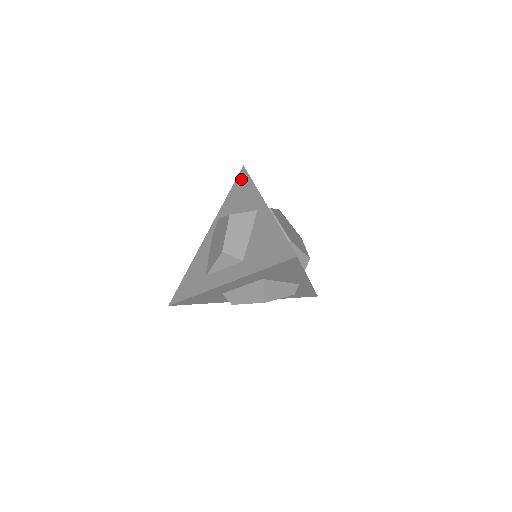
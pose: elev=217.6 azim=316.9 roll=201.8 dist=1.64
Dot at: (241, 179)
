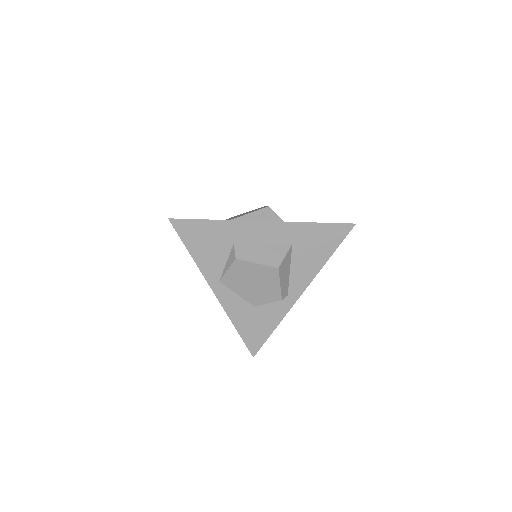
Dot at: occluded
